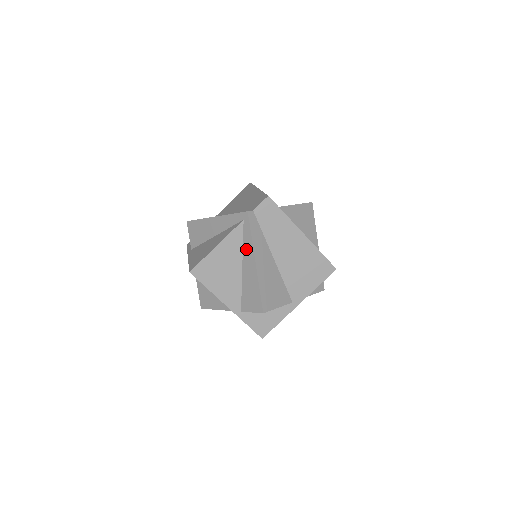
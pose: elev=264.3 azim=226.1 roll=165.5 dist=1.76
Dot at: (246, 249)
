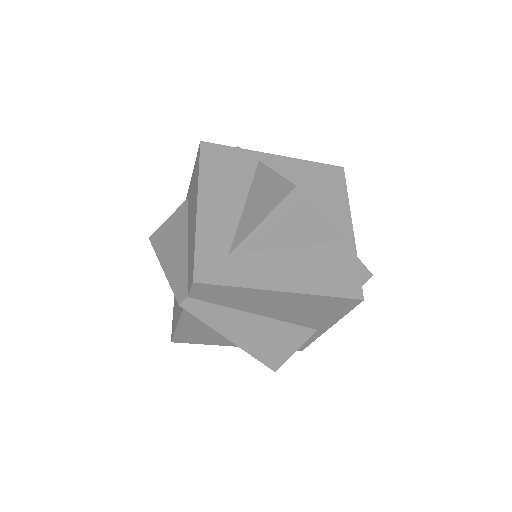
Dot at: occluded
